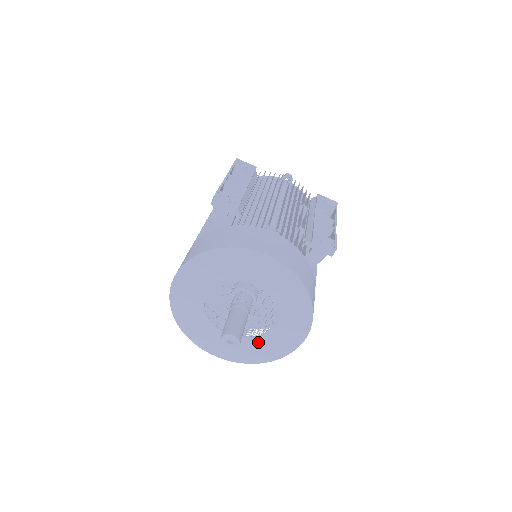
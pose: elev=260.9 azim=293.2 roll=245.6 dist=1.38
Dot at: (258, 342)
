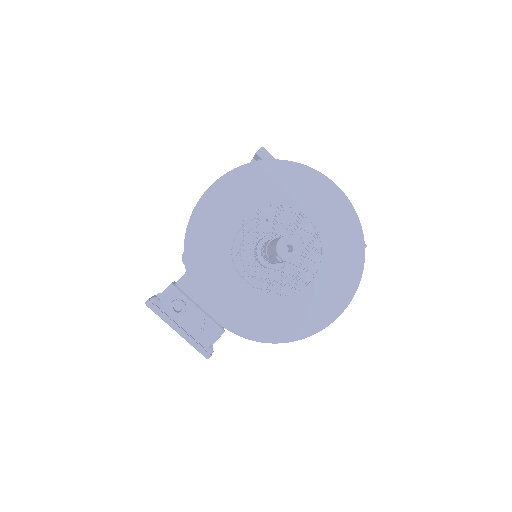
Dot at: (281, 306)
